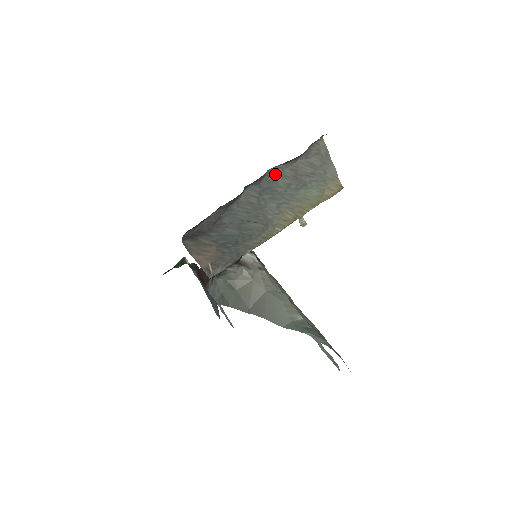
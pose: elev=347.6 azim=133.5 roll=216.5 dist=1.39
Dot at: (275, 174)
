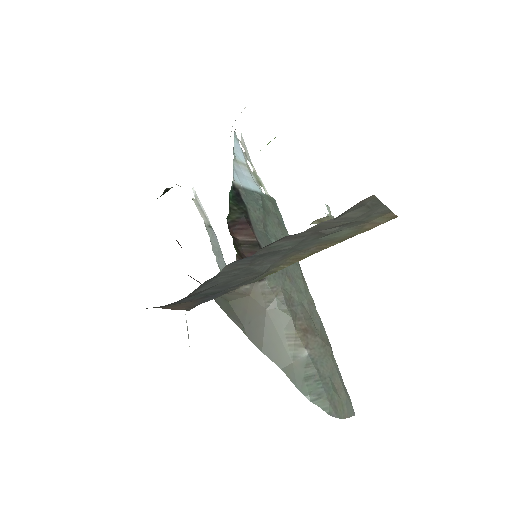
Dot at: (278, 240)
